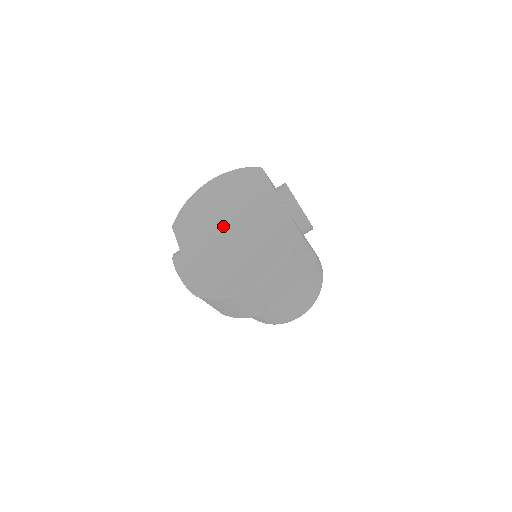
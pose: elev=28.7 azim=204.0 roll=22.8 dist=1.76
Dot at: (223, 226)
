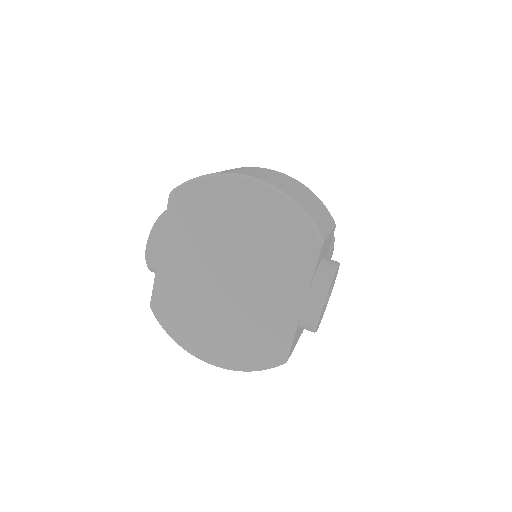
Dot at: (223, 267)
